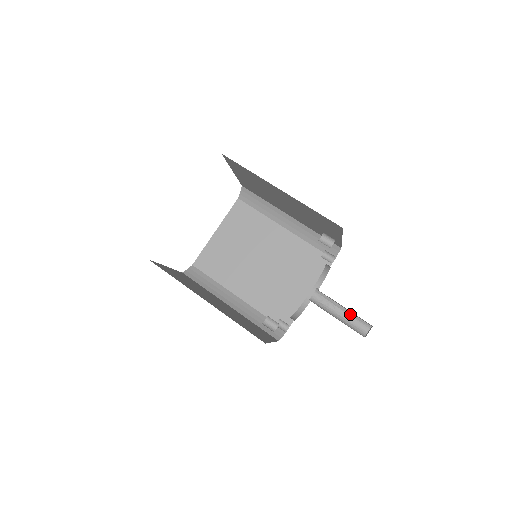
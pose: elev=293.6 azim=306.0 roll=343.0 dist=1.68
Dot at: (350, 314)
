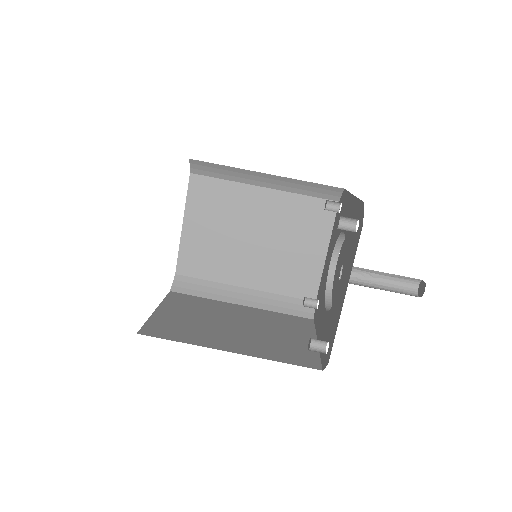
Dot at: (392, 276)
